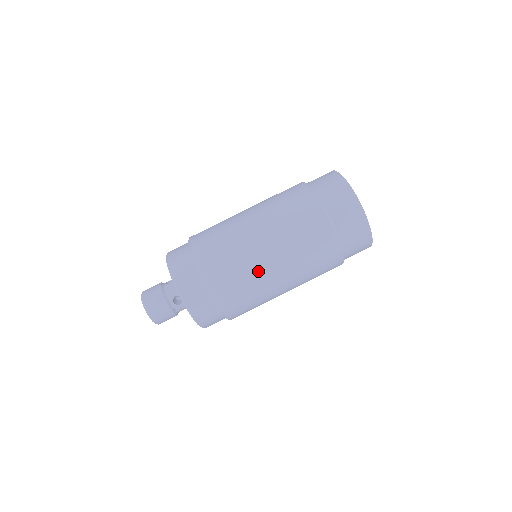
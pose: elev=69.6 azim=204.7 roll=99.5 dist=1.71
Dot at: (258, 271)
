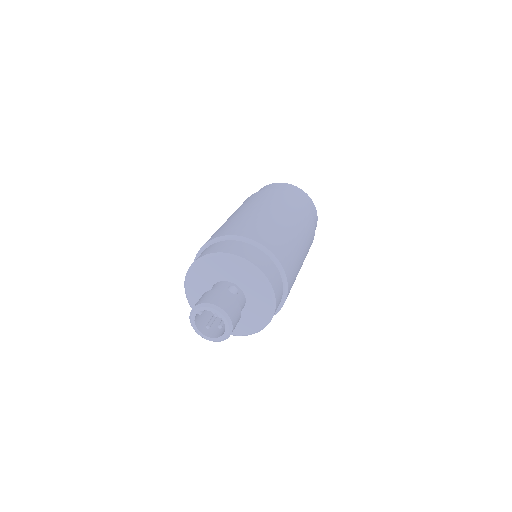
Dot at: (276, 224)
